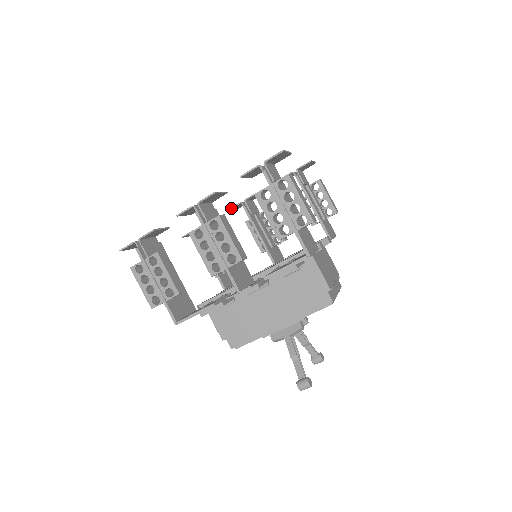
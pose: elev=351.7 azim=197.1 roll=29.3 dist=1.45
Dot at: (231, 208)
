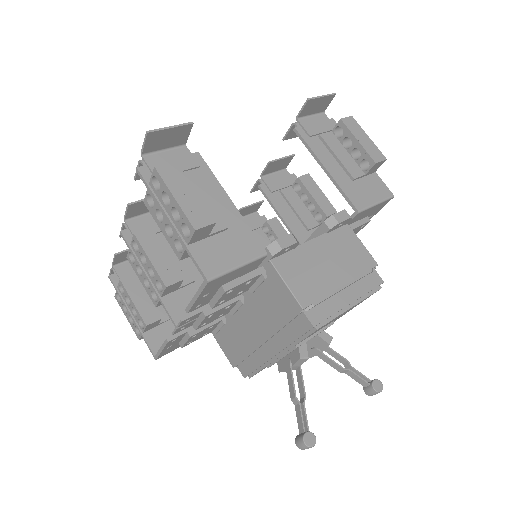
Dot at: (252, 189)
